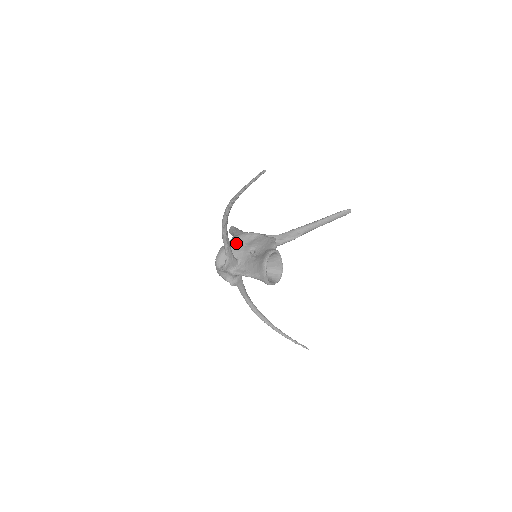
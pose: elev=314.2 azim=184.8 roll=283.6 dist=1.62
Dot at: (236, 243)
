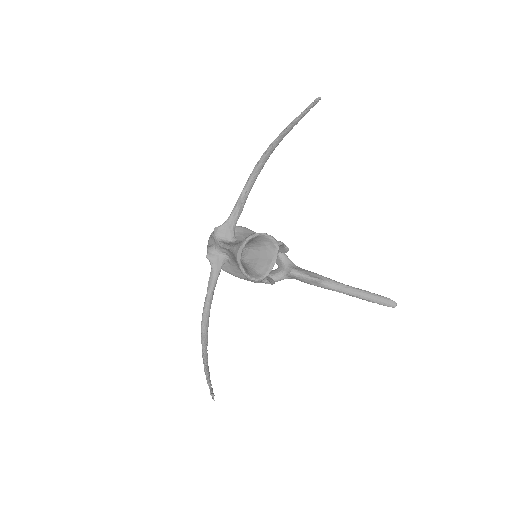
Dot at: (250, 233)
